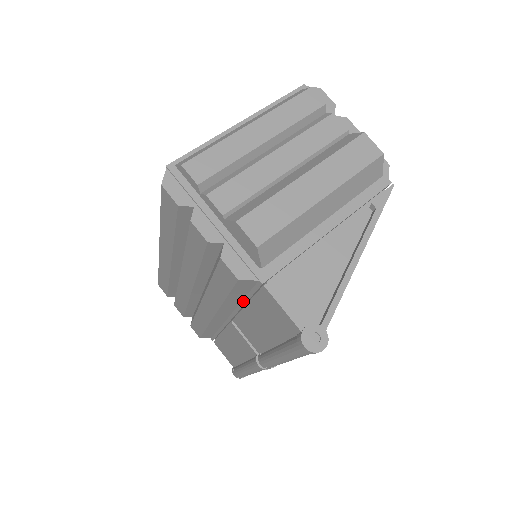
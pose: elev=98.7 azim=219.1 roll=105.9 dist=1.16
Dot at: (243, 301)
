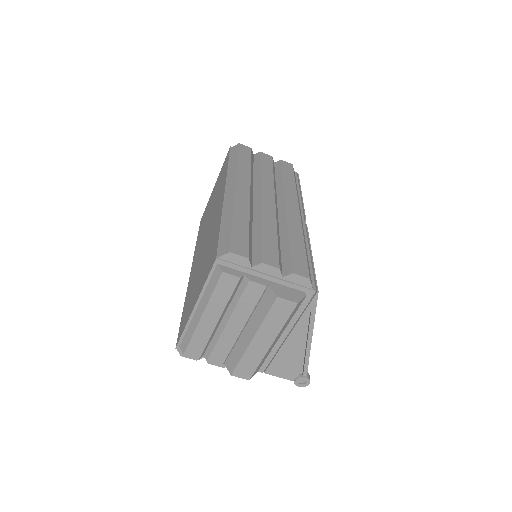
Dot at: occluded
